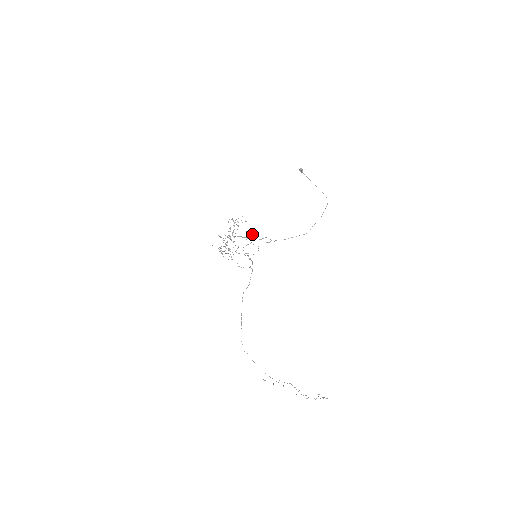
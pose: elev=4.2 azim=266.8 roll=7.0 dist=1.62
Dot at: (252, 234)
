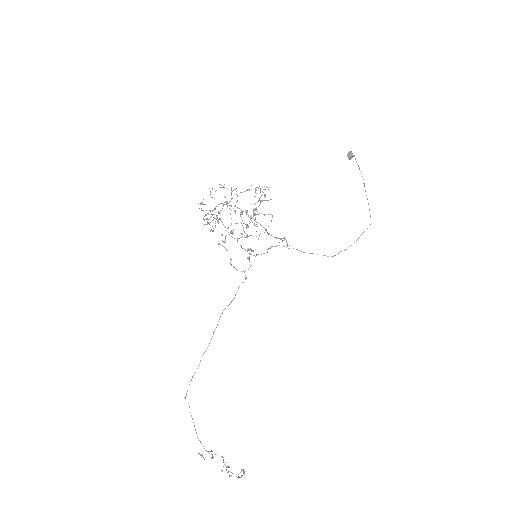
Dot at: occluded
